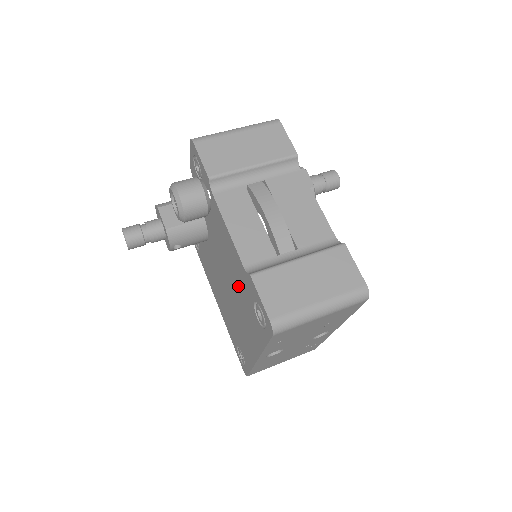
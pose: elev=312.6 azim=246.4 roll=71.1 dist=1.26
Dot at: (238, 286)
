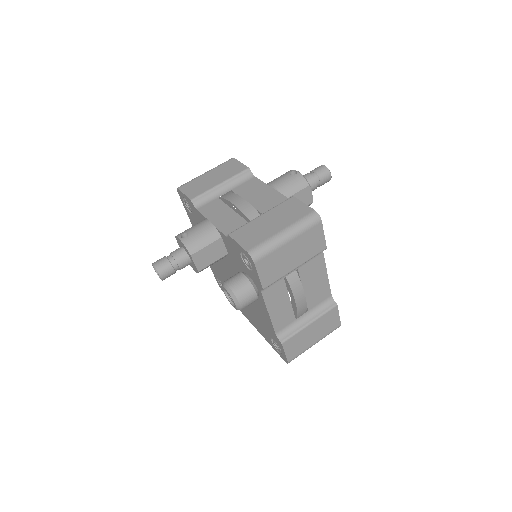
Dot at: (256, 313)
